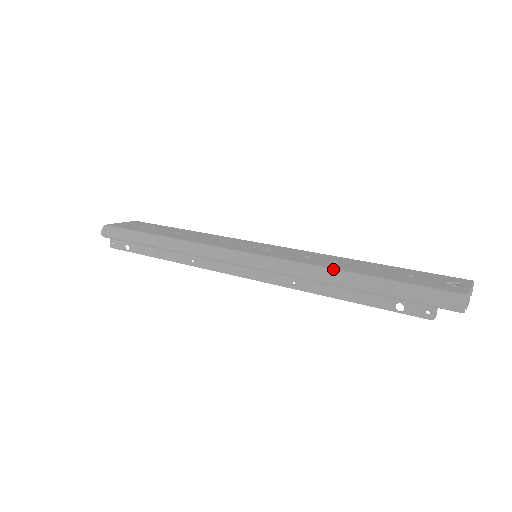
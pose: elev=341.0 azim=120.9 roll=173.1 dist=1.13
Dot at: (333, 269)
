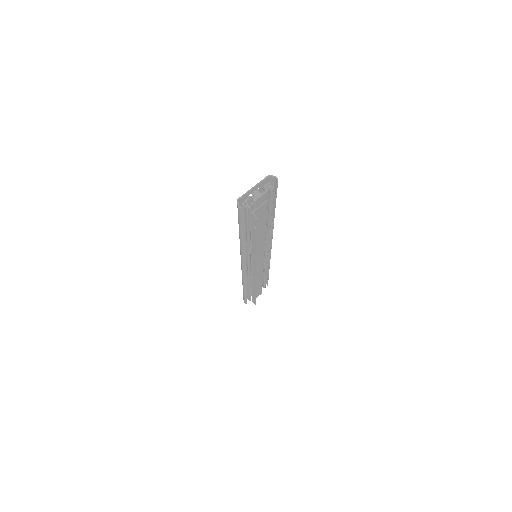
Dot at: (239, 238)
